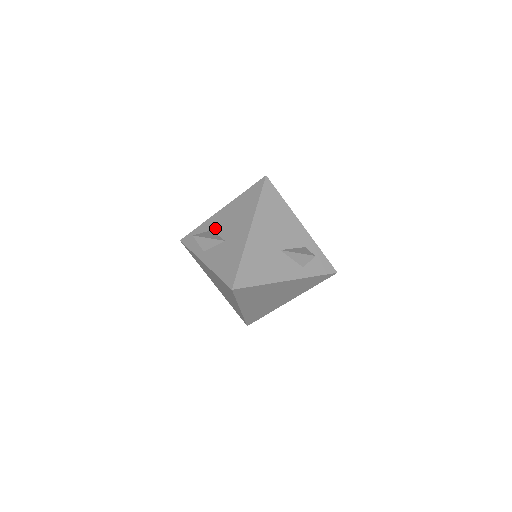
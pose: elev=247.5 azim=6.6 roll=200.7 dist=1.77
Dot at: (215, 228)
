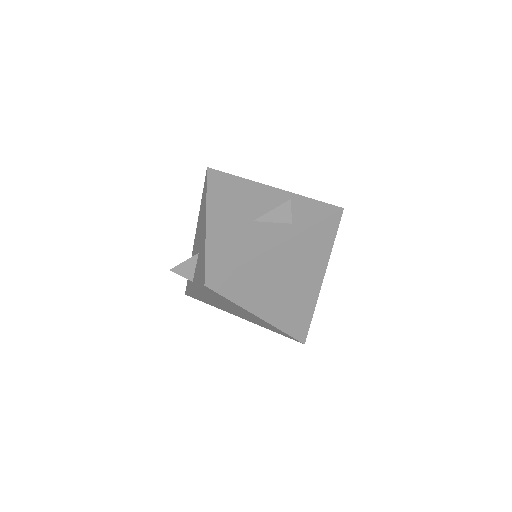
Dot at: (194, 253)
